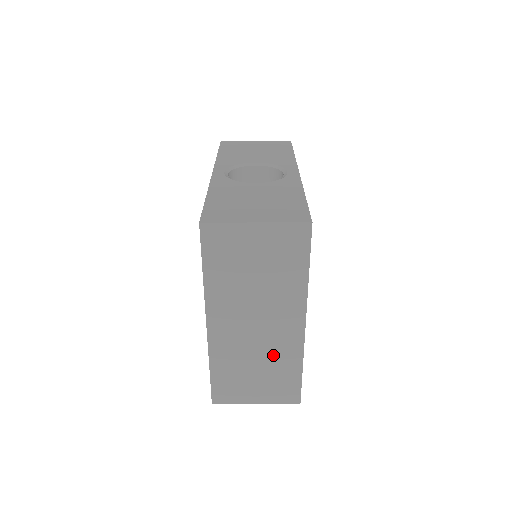
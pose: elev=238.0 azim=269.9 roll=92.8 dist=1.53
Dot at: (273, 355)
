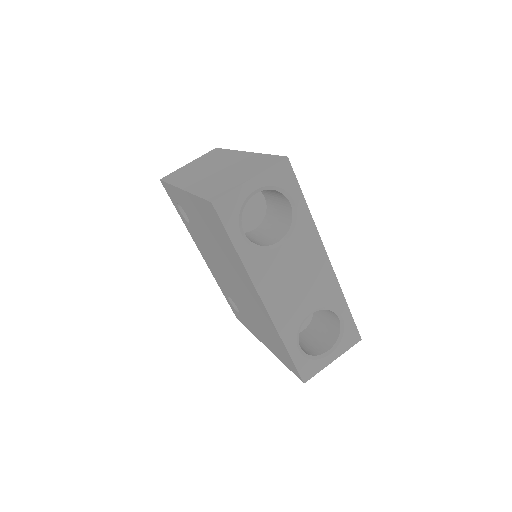
Dot at: (238, 166)
